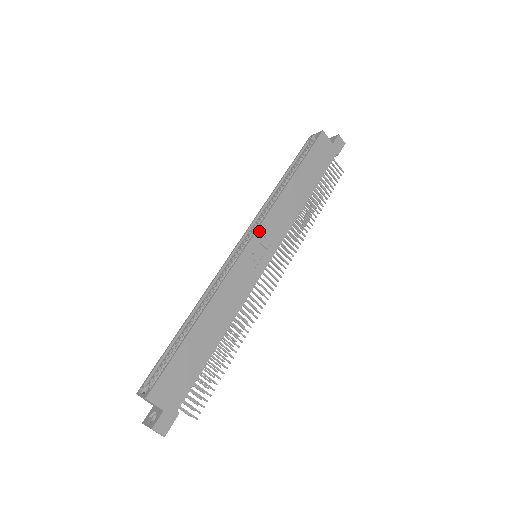
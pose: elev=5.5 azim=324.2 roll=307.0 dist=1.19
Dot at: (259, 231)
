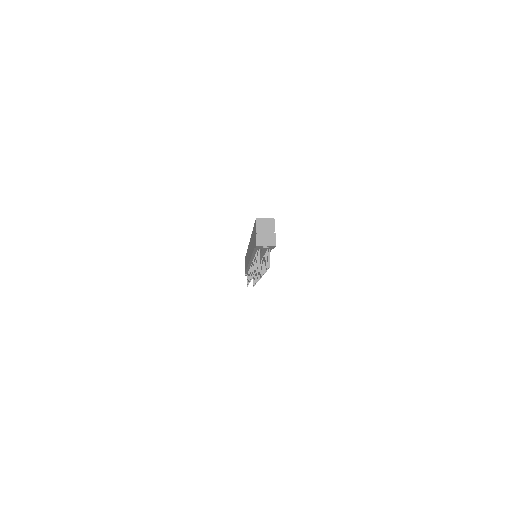
Dot at: occluded
